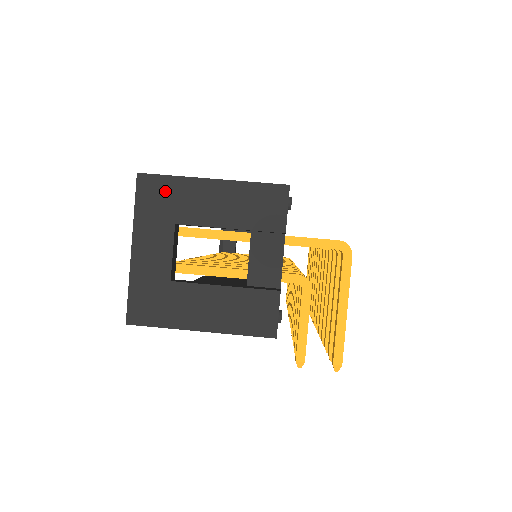
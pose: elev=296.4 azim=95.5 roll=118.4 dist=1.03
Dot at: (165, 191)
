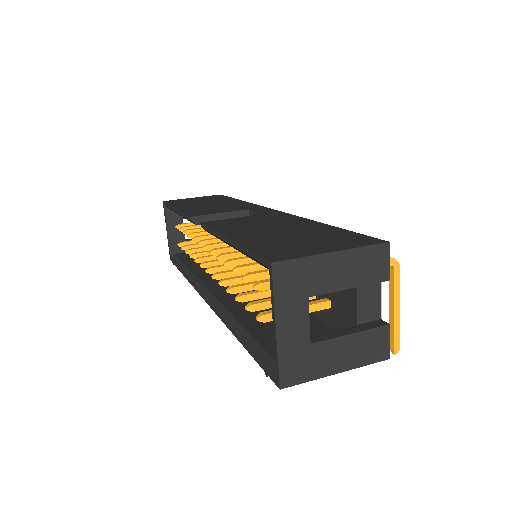
Dot at: (297, 272)
